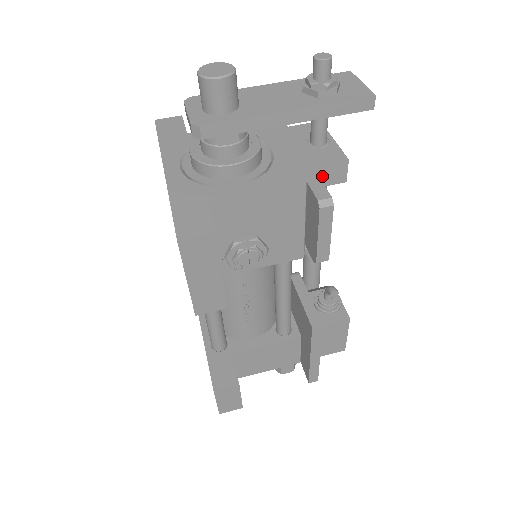
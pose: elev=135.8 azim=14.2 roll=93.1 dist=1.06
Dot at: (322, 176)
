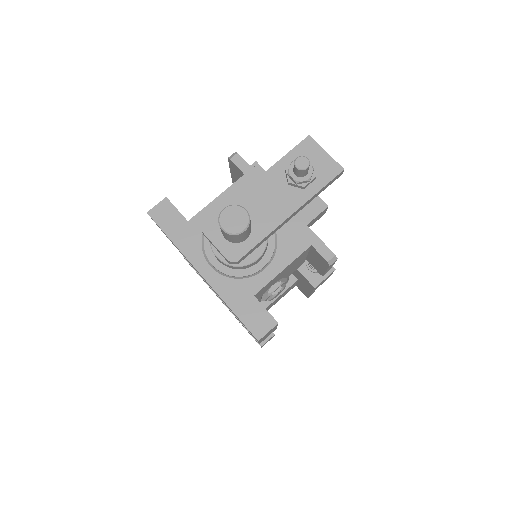
Dot at: (312, 223)
